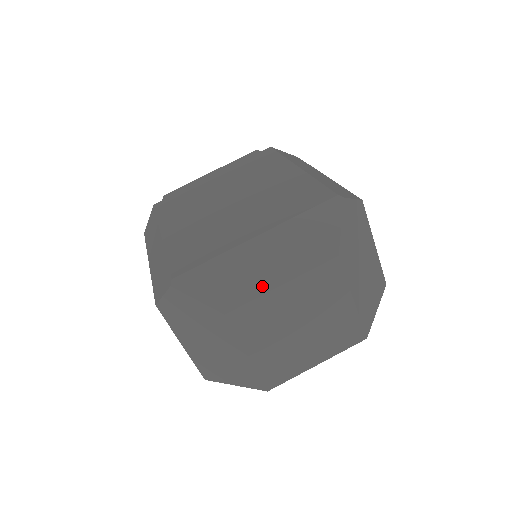
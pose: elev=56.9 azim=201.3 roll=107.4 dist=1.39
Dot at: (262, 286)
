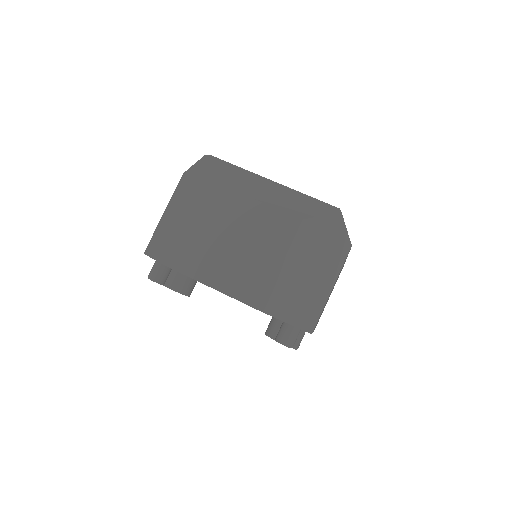
Dot at: (245, 191)
